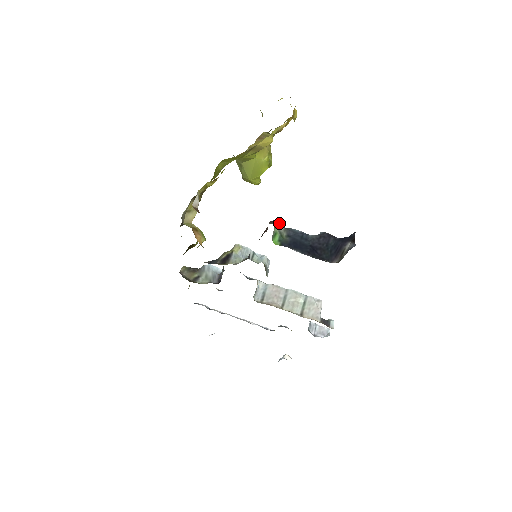
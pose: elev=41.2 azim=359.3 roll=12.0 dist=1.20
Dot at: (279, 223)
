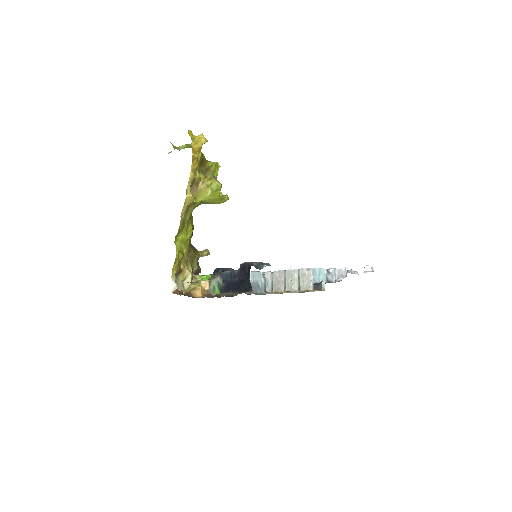
Dot at: (216, 272)
